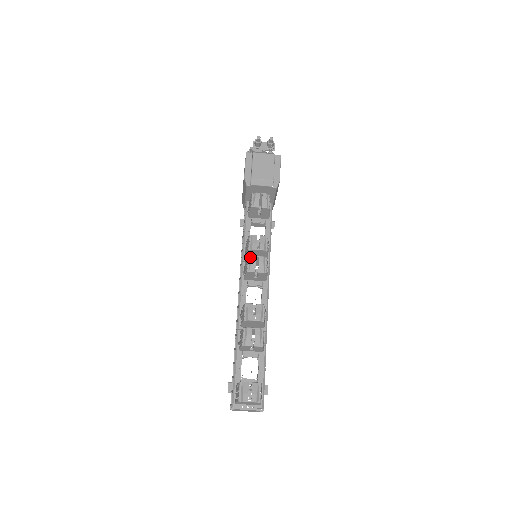
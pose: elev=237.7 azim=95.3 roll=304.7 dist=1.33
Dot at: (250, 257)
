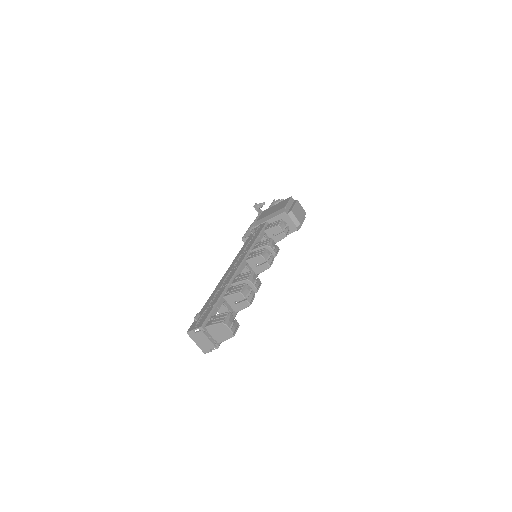
Dot at: (267, 249)
